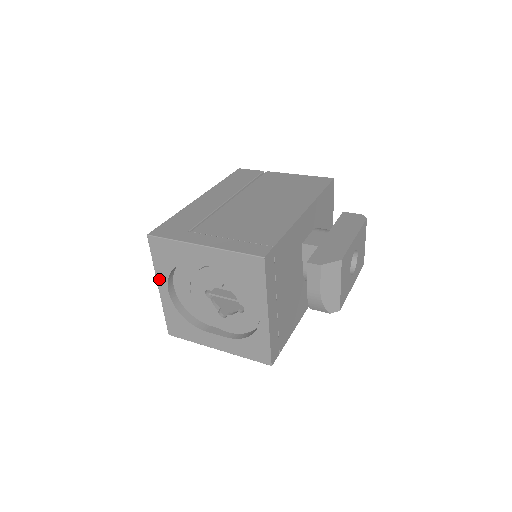
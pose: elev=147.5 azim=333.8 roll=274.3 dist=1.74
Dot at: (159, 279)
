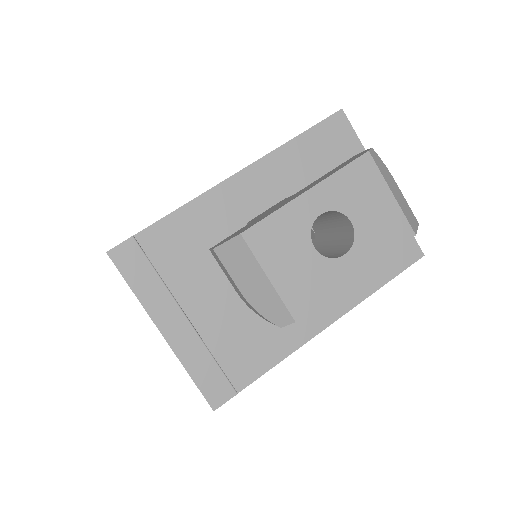
Dot at: occluded
